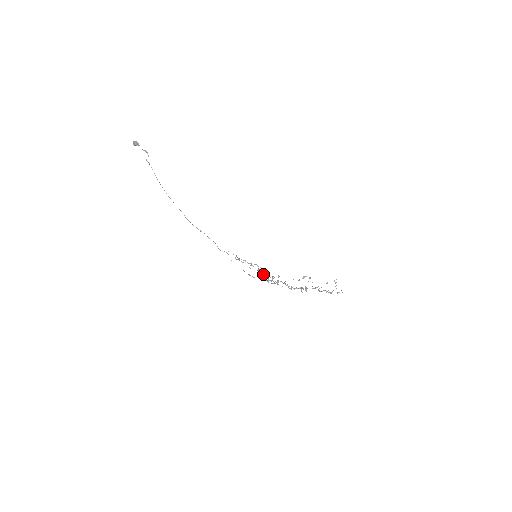
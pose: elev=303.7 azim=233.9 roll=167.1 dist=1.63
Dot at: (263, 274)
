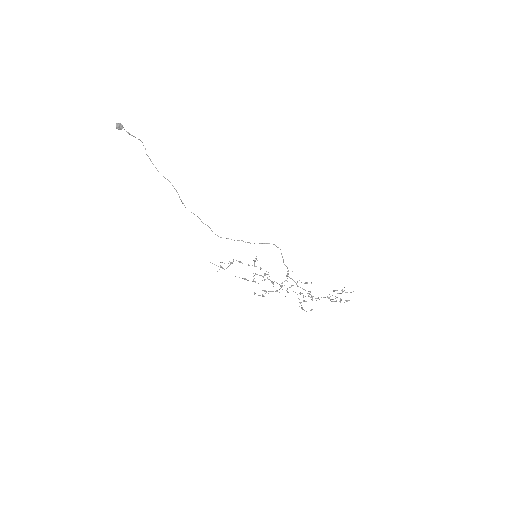
Dot at: occluded
